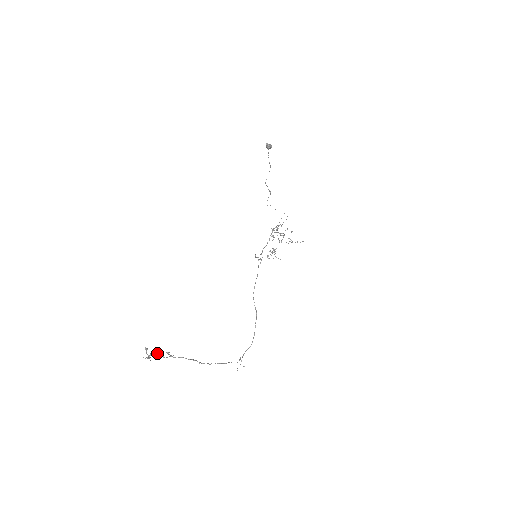
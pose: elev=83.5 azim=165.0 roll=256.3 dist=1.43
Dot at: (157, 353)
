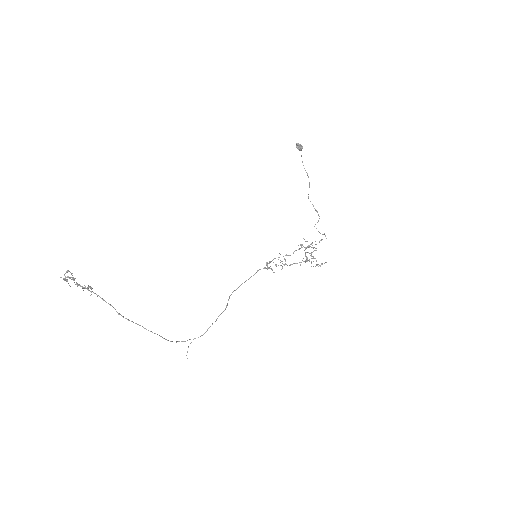
Dot at: (74, 278)
